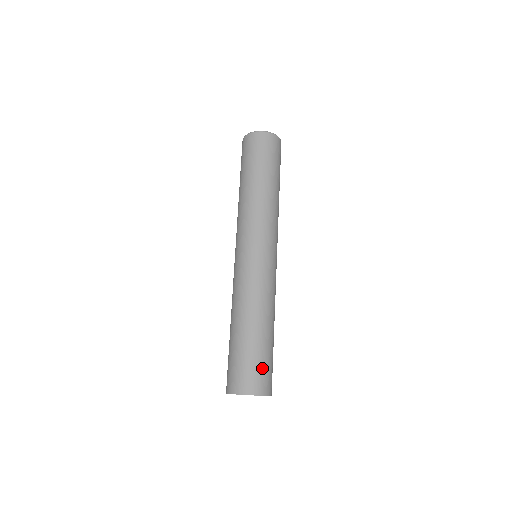
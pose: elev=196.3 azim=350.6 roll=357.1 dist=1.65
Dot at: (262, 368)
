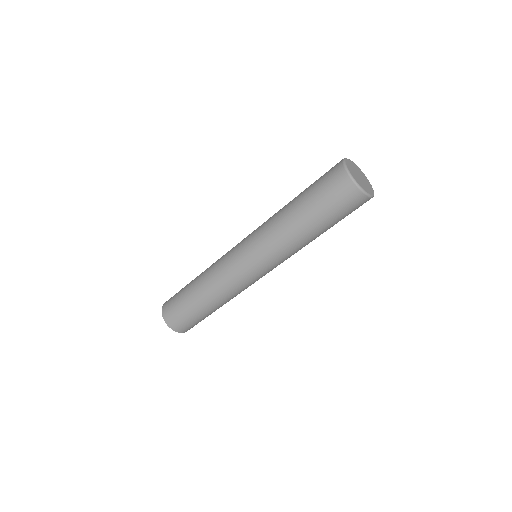
Dot at: (194, 323)
